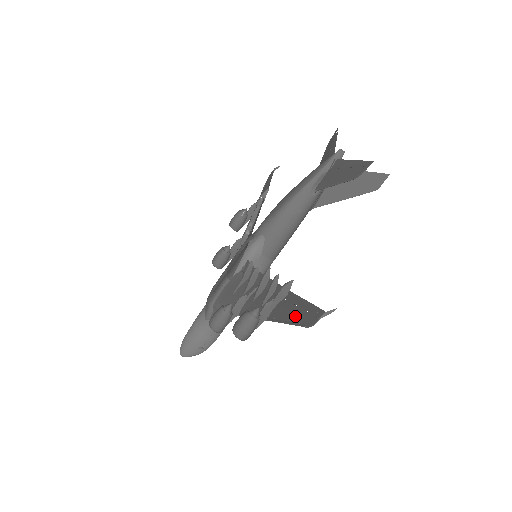
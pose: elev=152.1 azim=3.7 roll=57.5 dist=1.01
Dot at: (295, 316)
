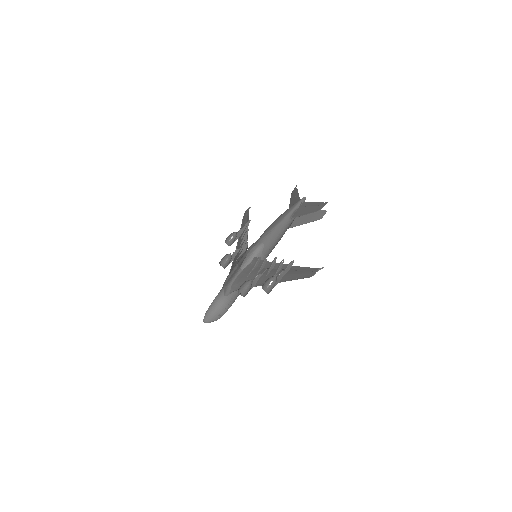
Dot at: (300, 275)
